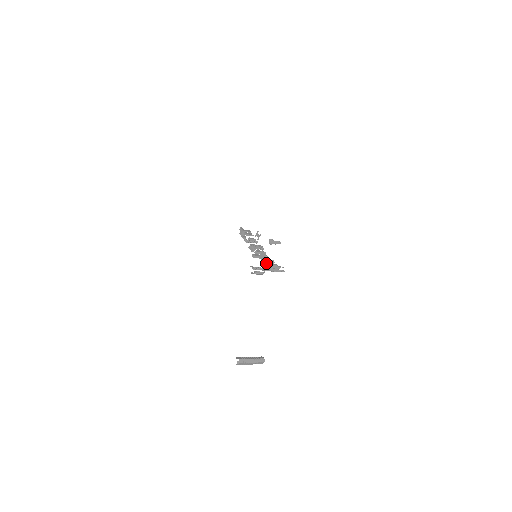
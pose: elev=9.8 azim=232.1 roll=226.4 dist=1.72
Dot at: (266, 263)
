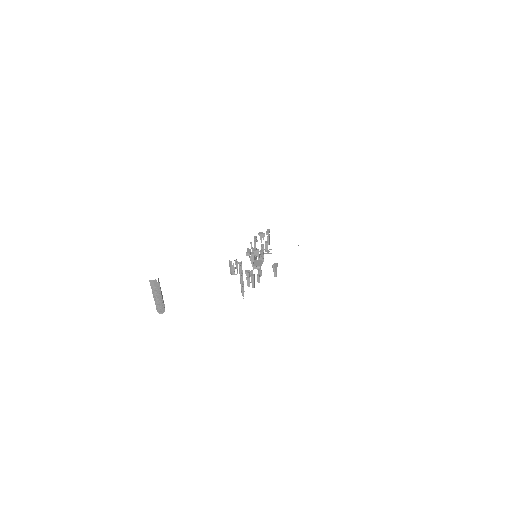
Dot at: (251, 271)
